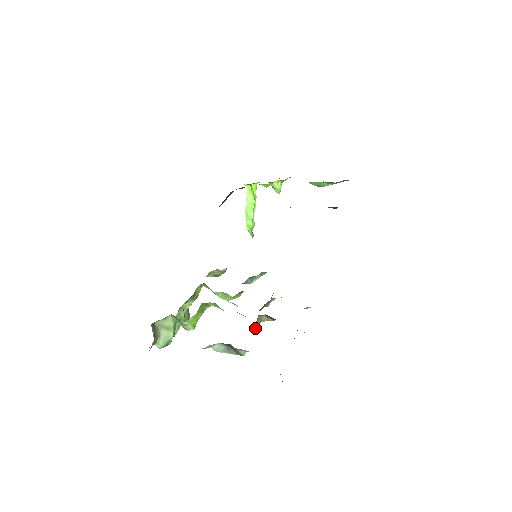
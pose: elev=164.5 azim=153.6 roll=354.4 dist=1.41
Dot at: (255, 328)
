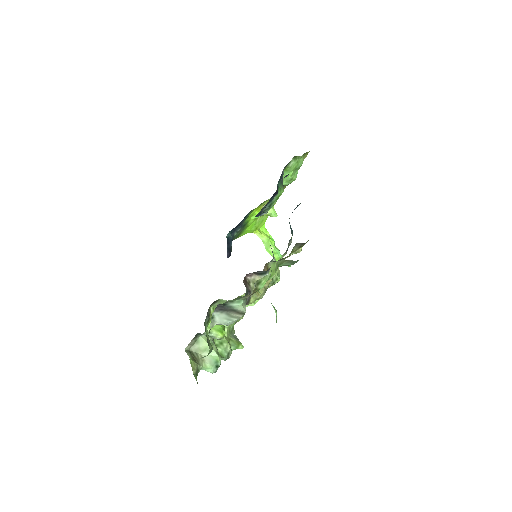
Dot at: (258, 293)
